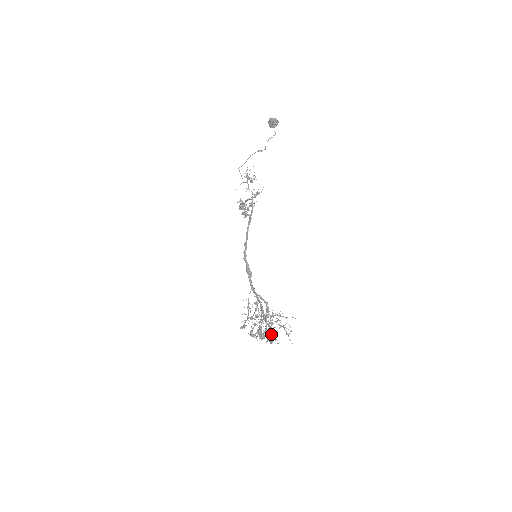
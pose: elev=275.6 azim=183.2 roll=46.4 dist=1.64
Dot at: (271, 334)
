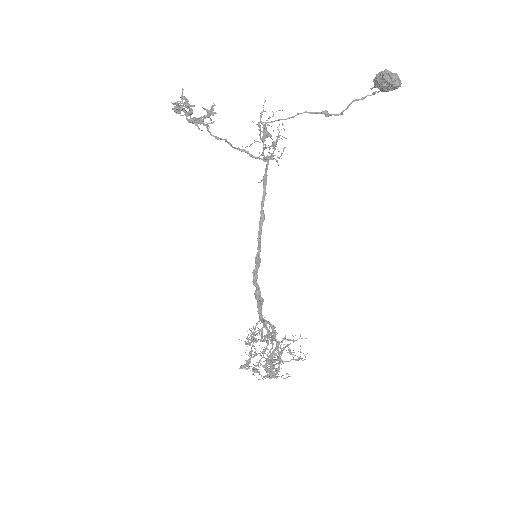
Dot at: occluded
